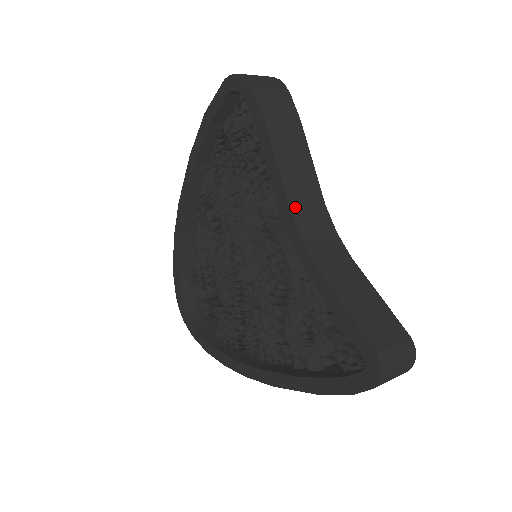
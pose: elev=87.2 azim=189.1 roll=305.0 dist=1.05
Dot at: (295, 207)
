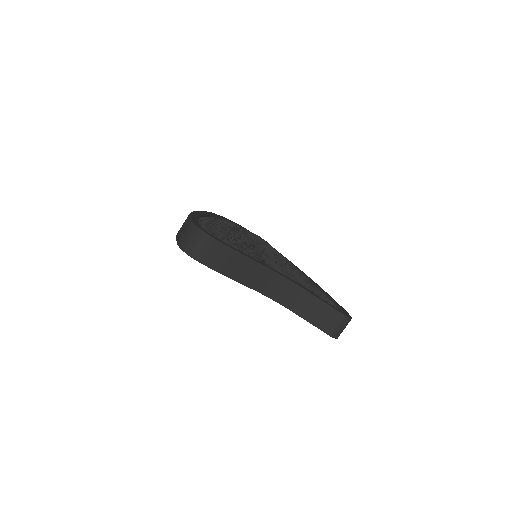
Dot at: (262, 290)
